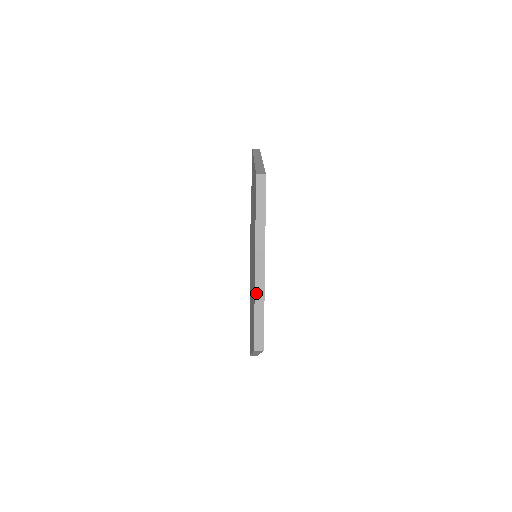
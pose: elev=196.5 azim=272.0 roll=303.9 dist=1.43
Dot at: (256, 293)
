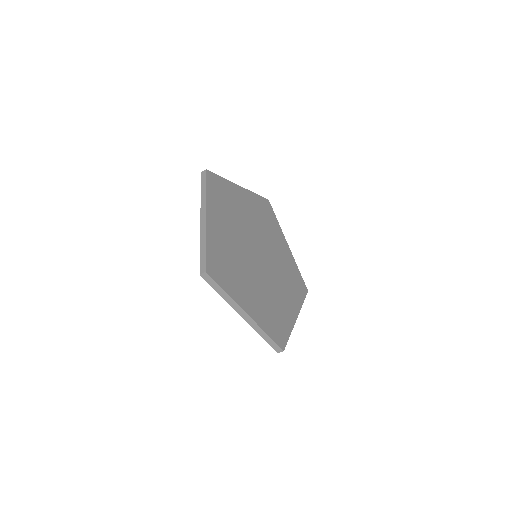
Dot at: (201, 236)
